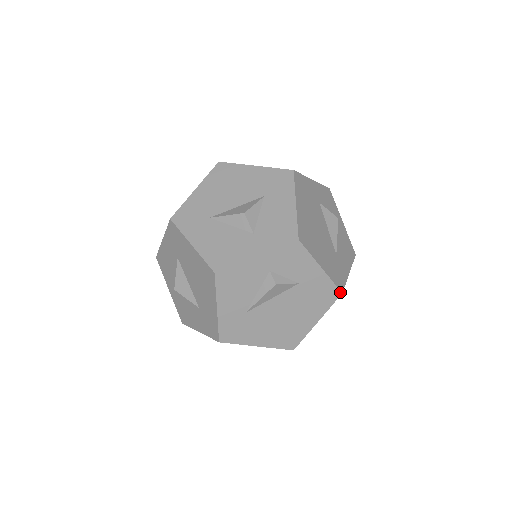
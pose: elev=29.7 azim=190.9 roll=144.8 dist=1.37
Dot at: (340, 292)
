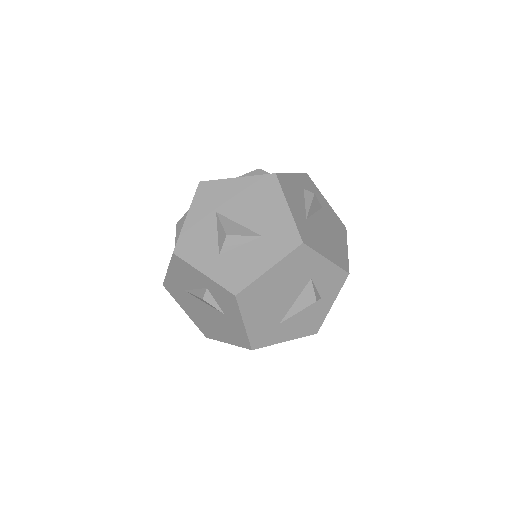
Dot at: occluded
